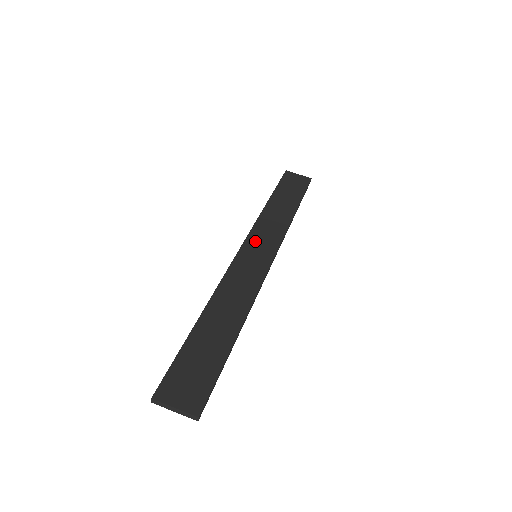
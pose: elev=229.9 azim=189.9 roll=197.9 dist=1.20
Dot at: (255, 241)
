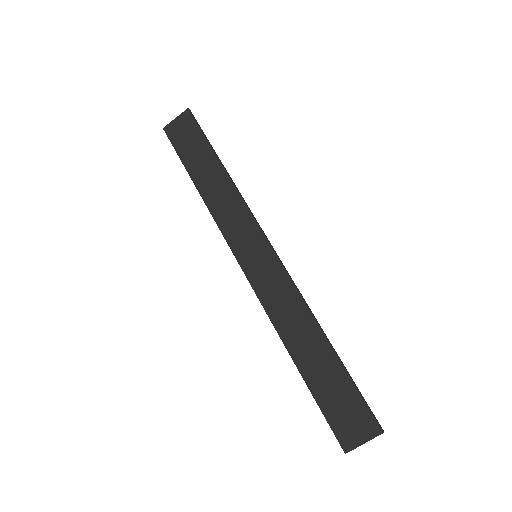
Dot at: (239, 244)
